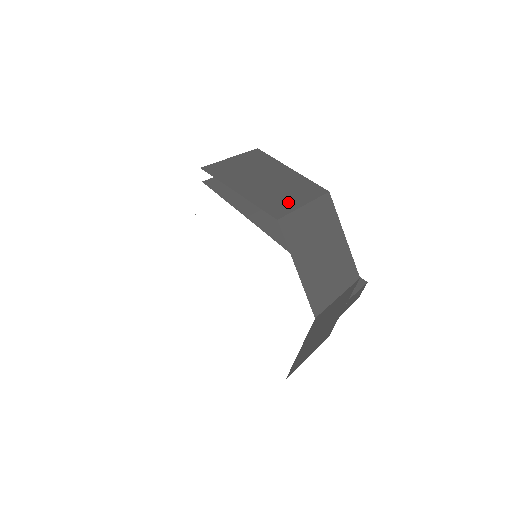
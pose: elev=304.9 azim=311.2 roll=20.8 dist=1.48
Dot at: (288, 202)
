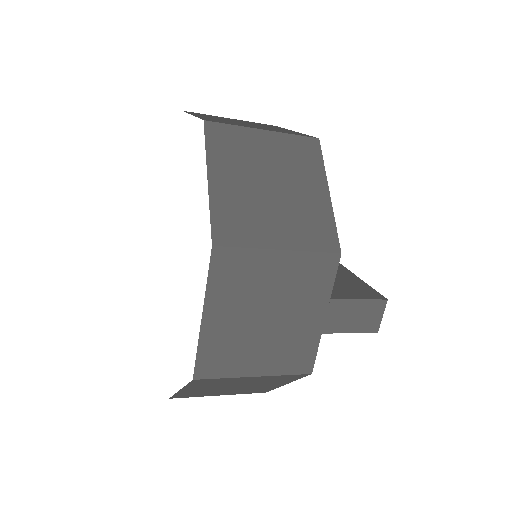
Dot at: (243, 125)
